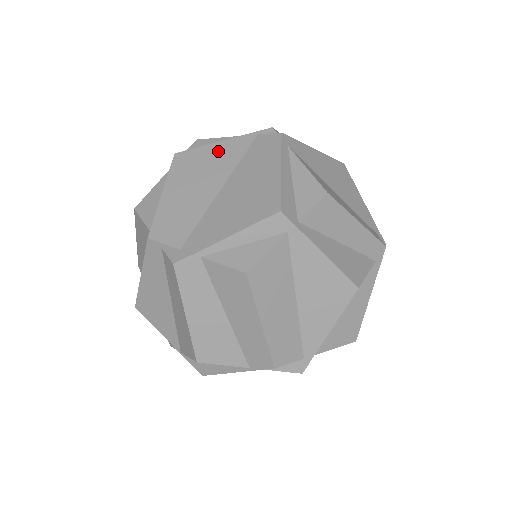
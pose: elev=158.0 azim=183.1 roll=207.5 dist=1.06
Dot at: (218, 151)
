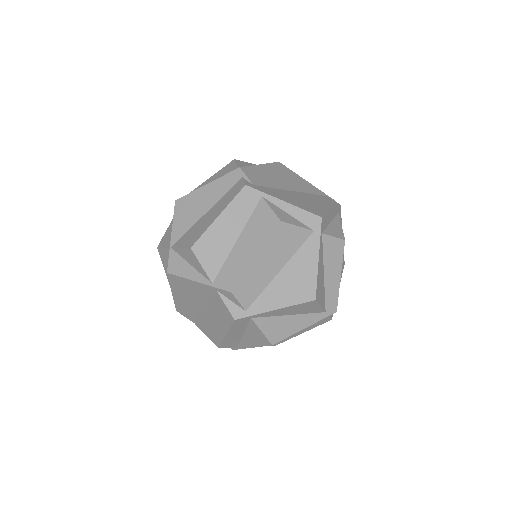
Dot at: (302, 181)
